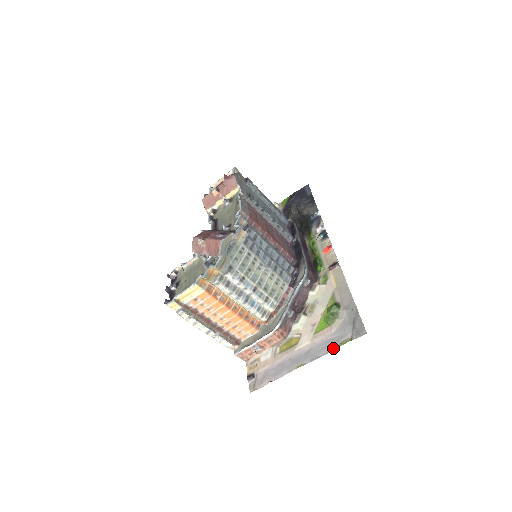
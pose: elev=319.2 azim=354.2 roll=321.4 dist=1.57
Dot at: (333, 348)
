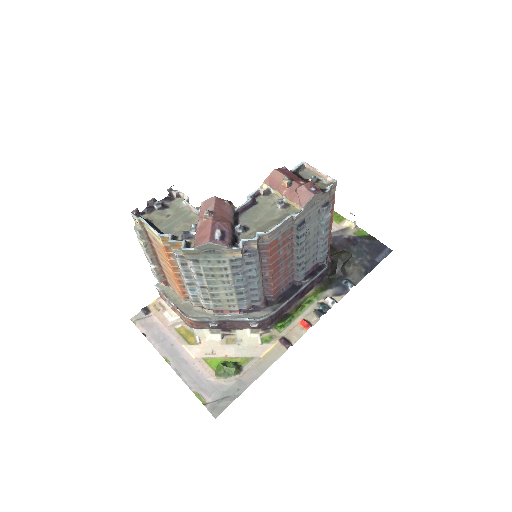
Dot at: (192, 388)
